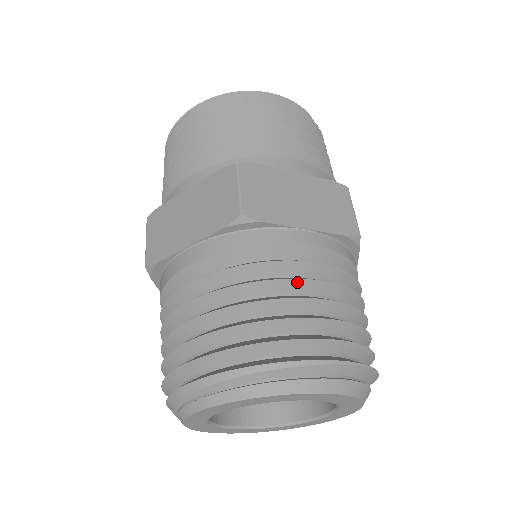
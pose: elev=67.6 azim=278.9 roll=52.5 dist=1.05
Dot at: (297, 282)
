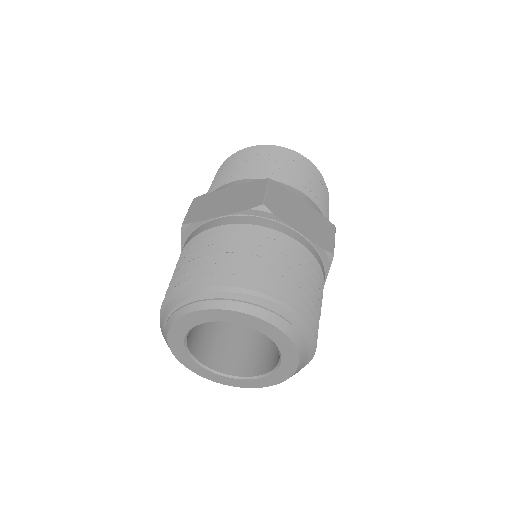
Dot at: (283, 257)
